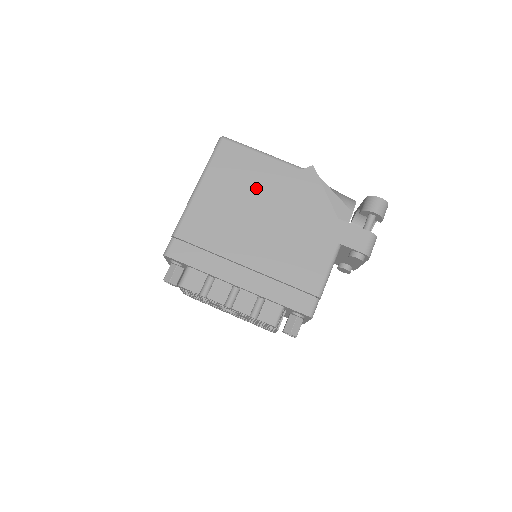
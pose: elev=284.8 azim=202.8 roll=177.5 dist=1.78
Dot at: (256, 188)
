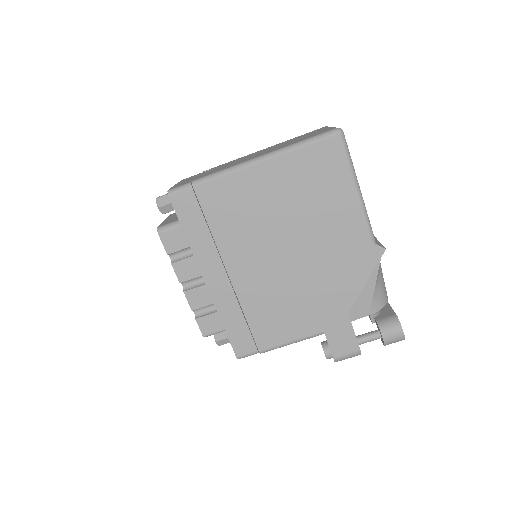
Dot at: (312, 217)
